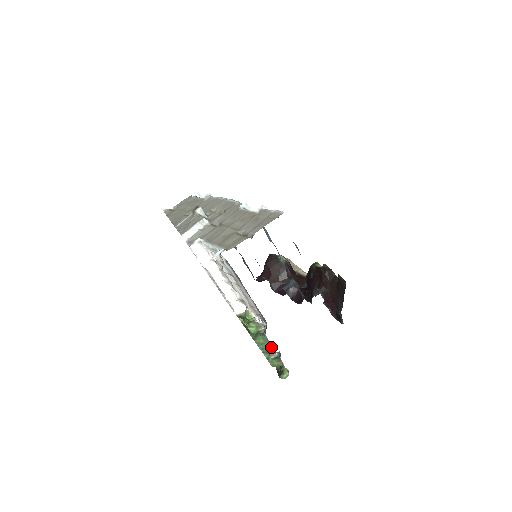
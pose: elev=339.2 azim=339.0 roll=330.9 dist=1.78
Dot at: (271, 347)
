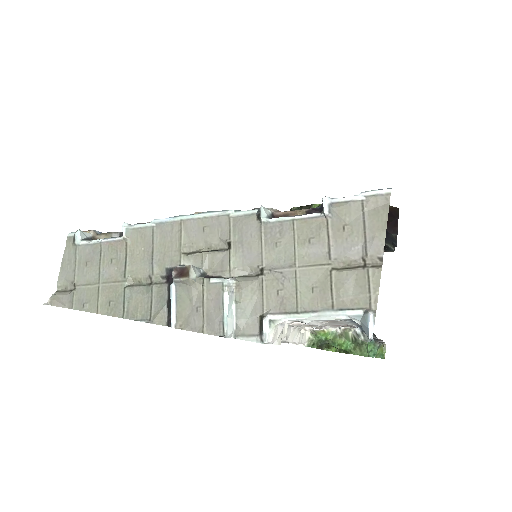
Dot at: (381, 344)
